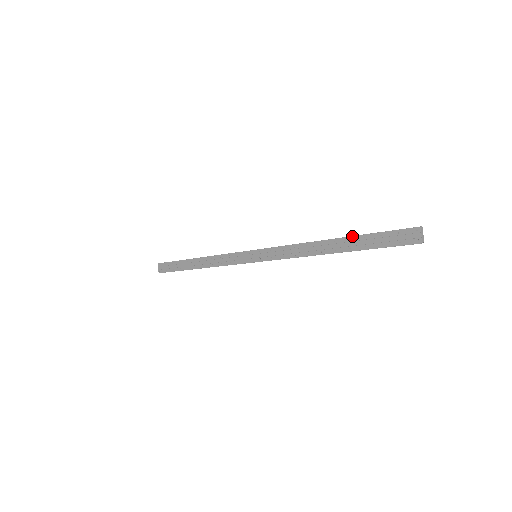
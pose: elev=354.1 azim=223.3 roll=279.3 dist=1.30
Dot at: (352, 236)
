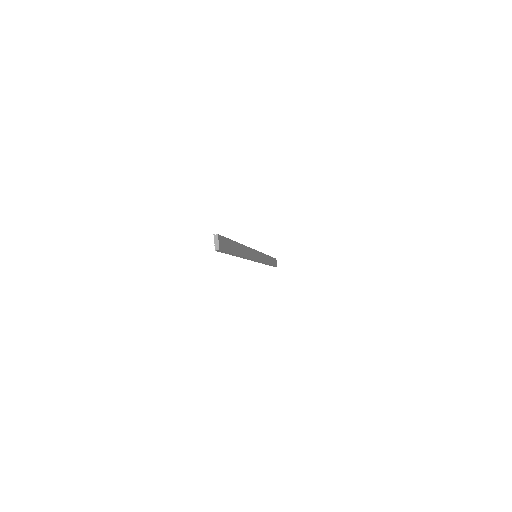
Dot at: occluded
